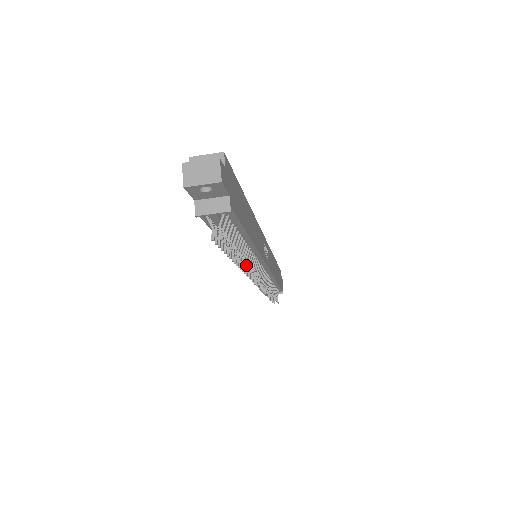
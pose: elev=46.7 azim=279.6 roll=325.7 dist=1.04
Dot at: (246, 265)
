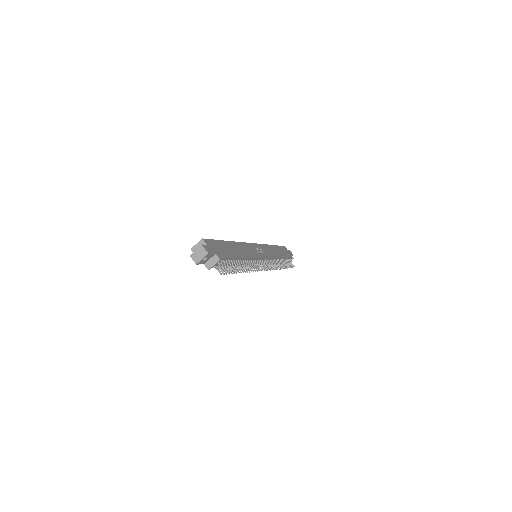
Dot at: (248, 269)
